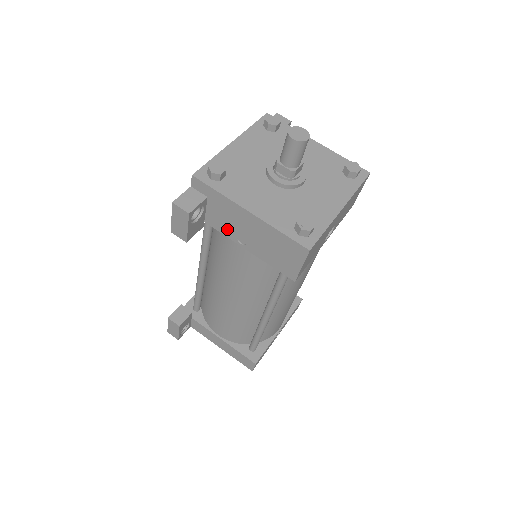
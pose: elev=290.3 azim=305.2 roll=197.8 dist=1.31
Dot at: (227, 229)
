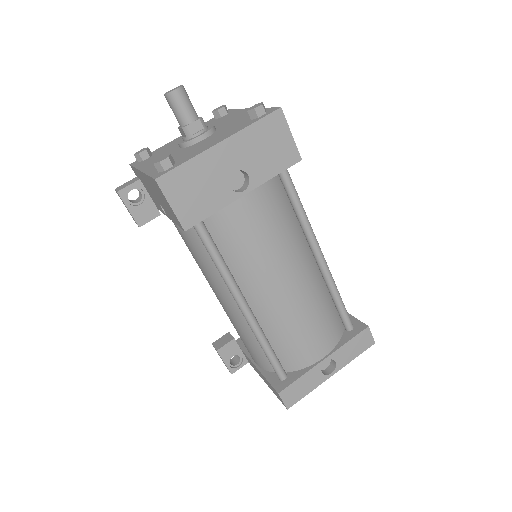
Dot at: (158, 204)
